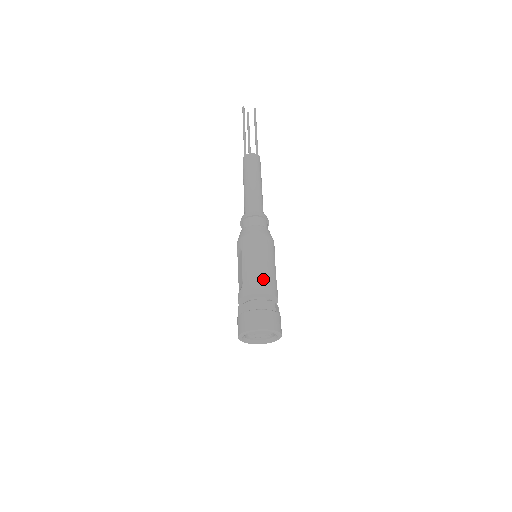
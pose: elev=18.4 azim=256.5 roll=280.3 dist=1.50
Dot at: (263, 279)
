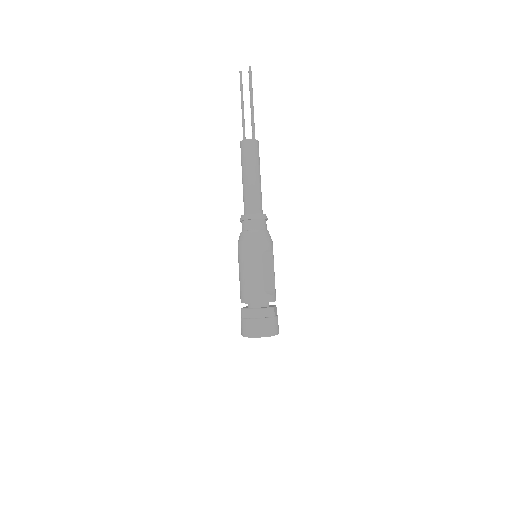
Dot at: (246, 289)
